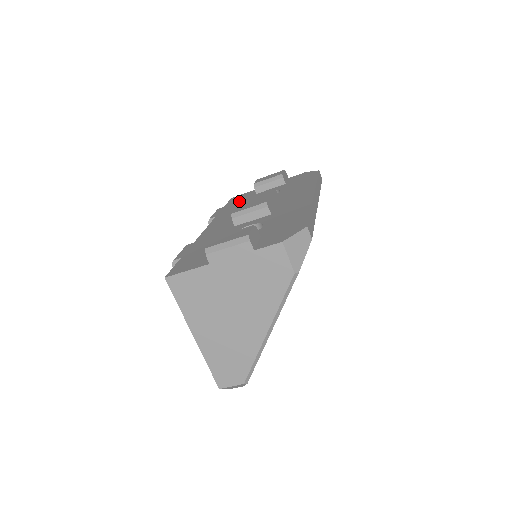
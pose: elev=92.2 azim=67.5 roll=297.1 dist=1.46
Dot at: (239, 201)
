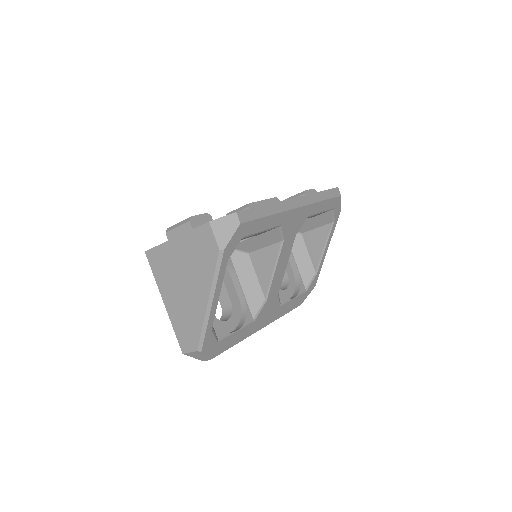
Dot at: occluded
